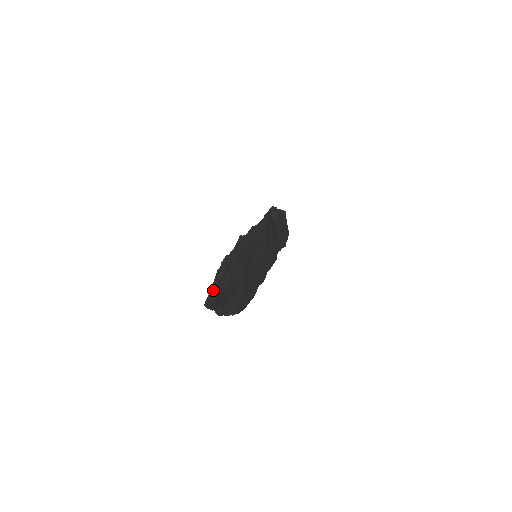
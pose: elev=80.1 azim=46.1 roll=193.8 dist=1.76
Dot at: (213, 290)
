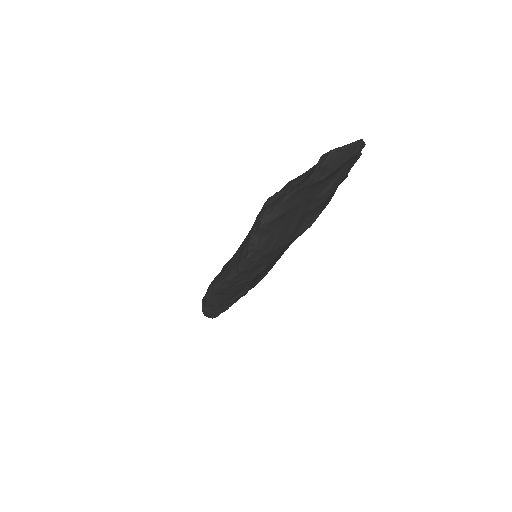
Dot at: occluded
